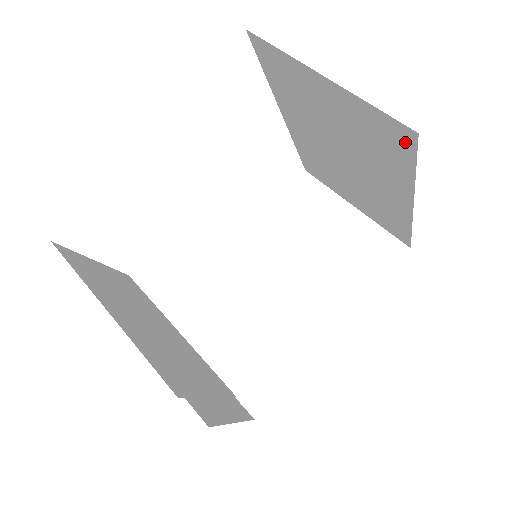
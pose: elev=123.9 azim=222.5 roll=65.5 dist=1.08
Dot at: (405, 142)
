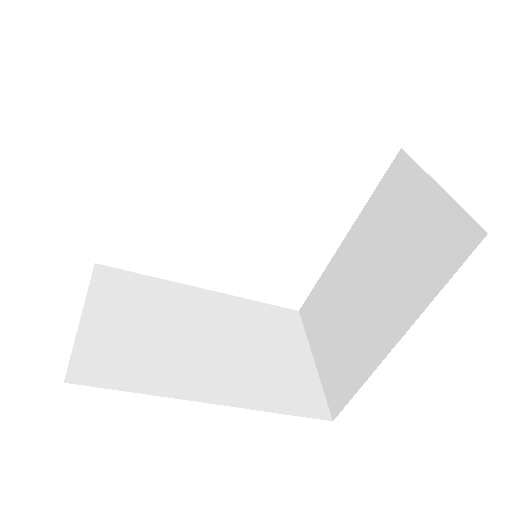
Dot at: (464, 247)
